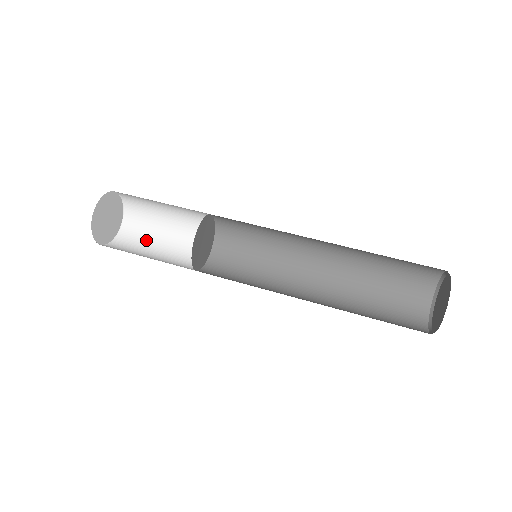
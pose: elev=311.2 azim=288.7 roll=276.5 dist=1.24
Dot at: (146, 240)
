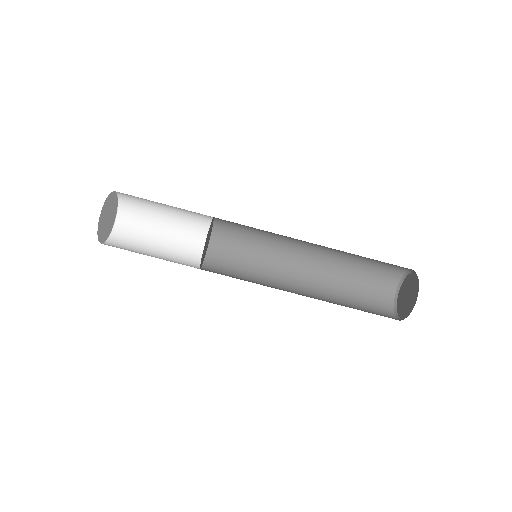
Dot at: (145, 230)
